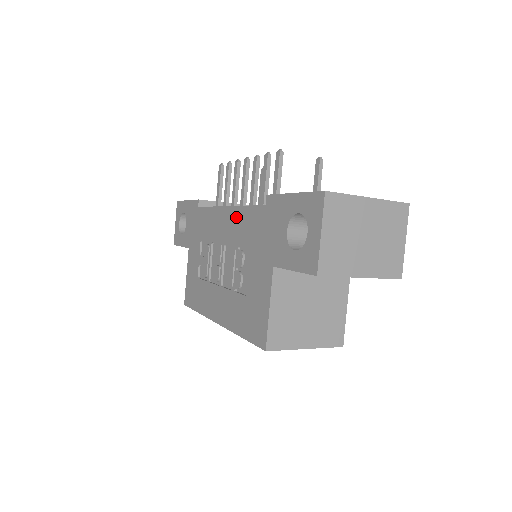
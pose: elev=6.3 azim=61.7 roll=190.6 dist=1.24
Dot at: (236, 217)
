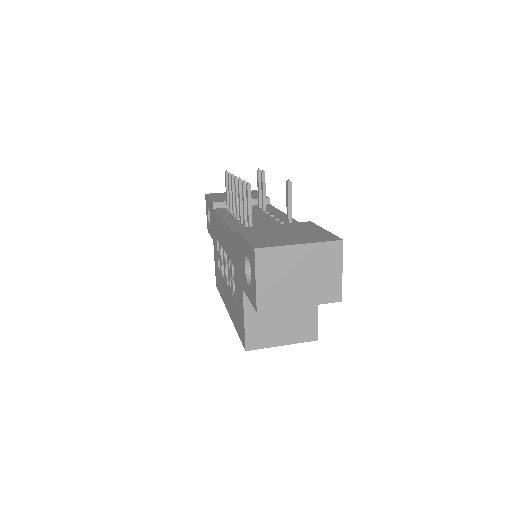
Dot at: (227, 234)
